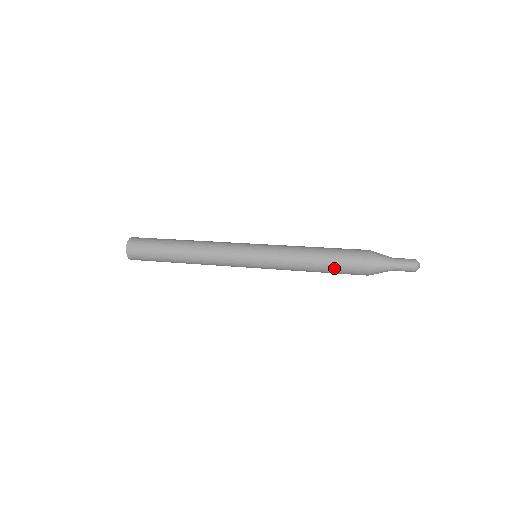
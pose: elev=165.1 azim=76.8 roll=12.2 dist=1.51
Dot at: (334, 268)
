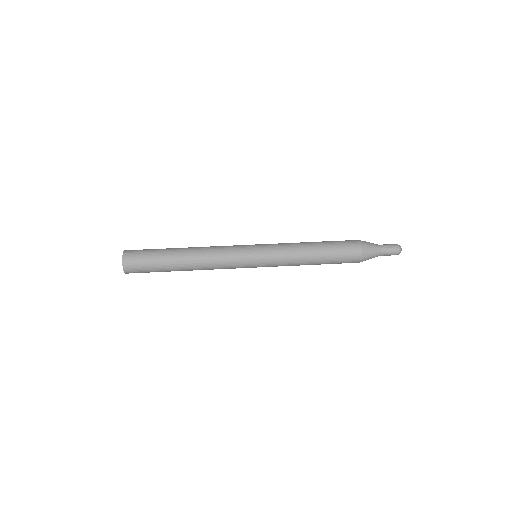
Dot at: (332, 260)
